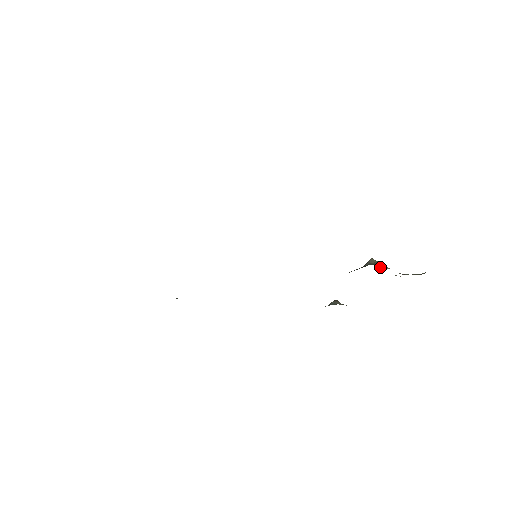
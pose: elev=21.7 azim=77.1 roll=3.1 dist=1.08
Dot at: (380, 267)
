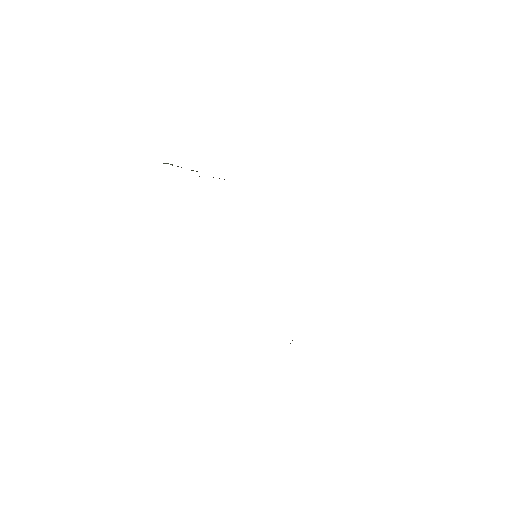
Dot at: occluded
